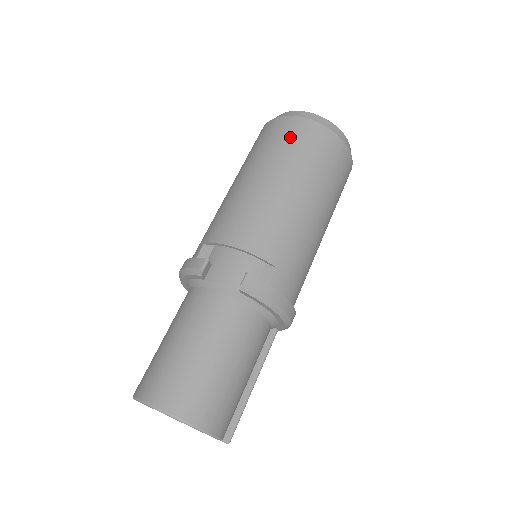
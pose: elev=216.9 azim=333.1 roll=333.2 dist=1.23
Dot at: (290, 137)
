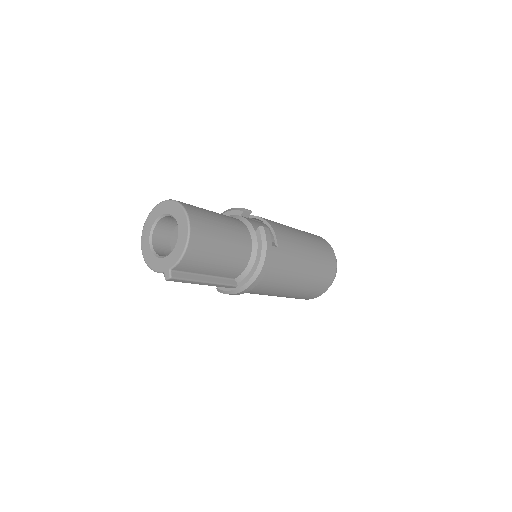
Dot at: (317, 238)
